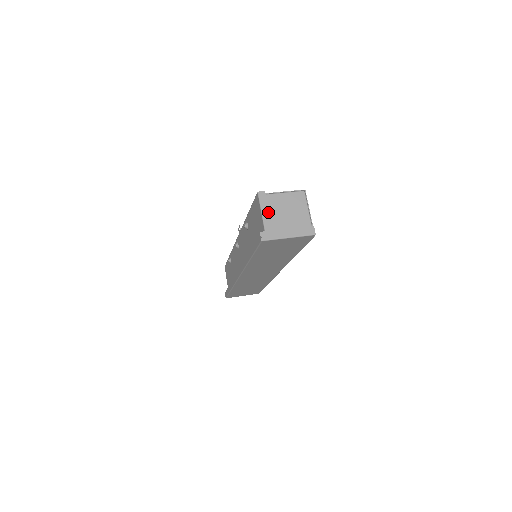
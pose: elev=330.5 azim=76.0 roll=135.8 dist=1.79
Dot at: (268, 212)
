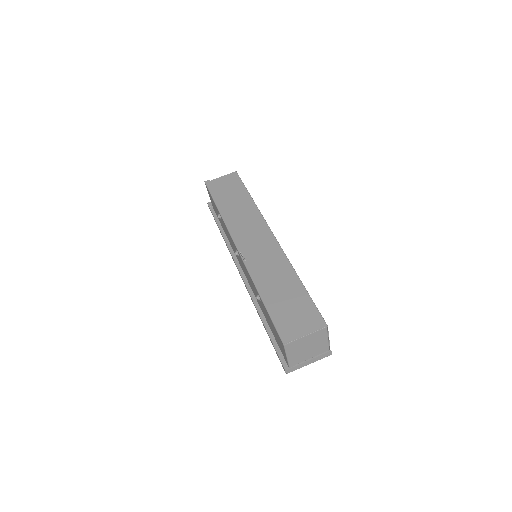
Dot at: (292, 354)
